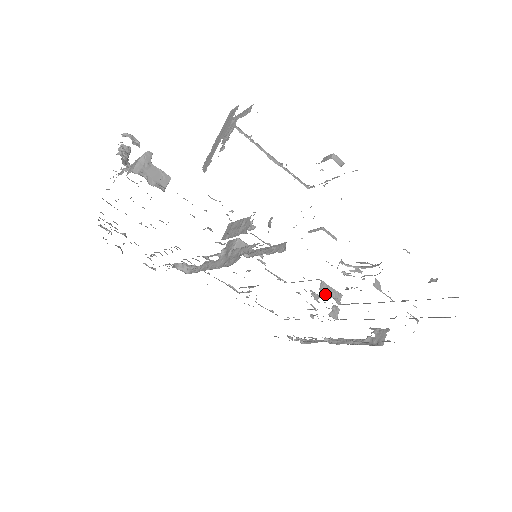
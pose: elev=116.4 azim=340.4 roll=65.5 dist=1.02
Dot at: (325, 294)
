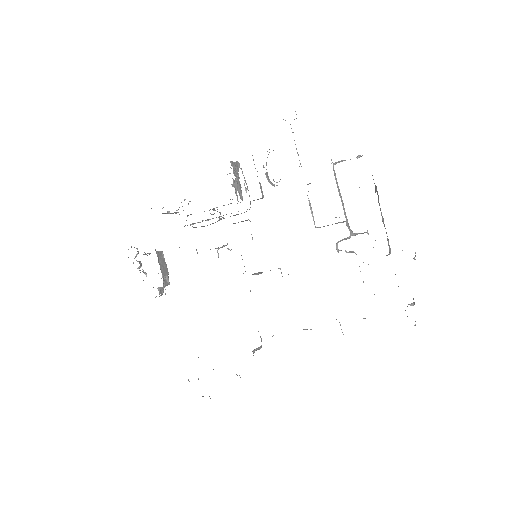
Dot at: occluded
